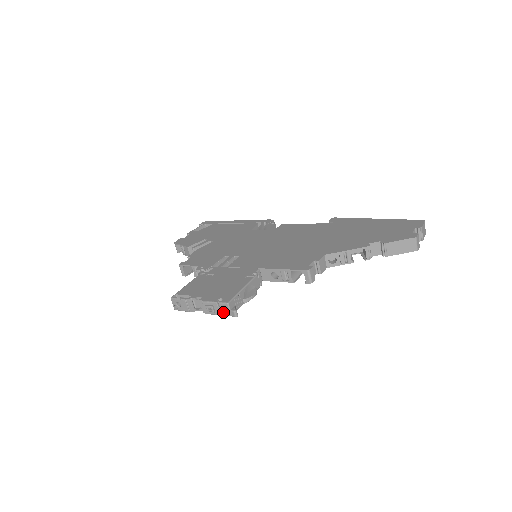
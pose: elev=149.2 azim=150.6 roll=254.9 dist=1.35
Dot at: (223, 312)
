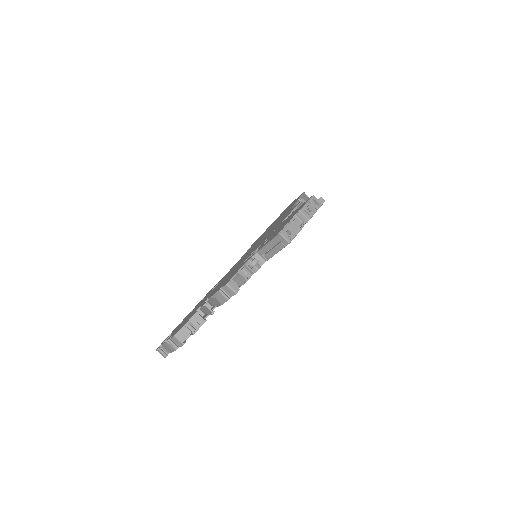
Dot at: (316, 205)
